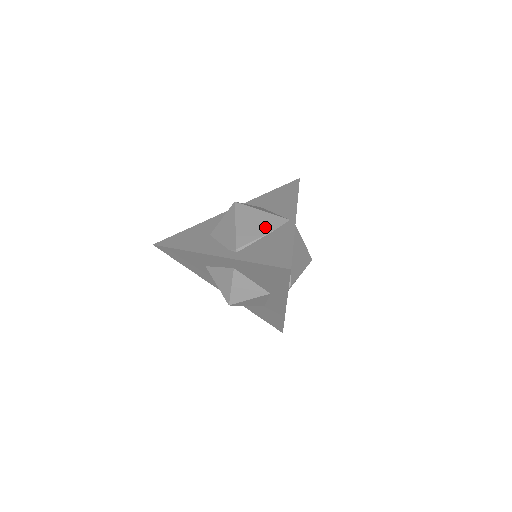
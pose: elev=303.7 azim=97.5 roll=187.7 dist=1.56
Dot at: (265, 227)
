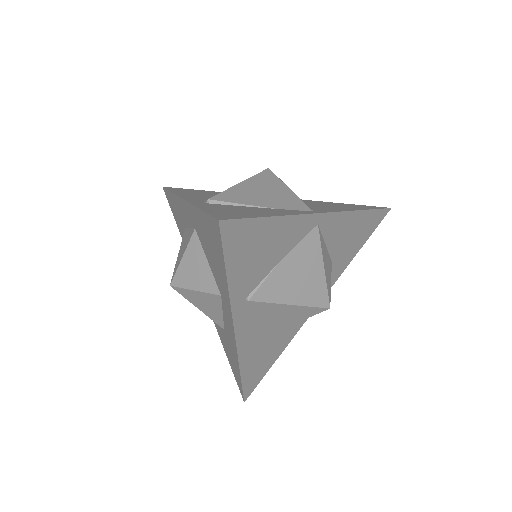
Dot at: (272, 201)
